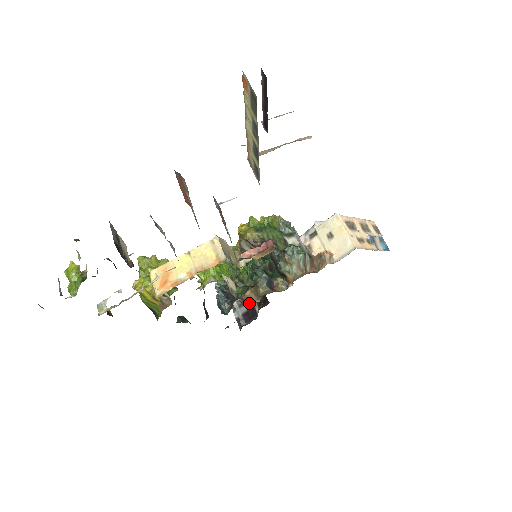
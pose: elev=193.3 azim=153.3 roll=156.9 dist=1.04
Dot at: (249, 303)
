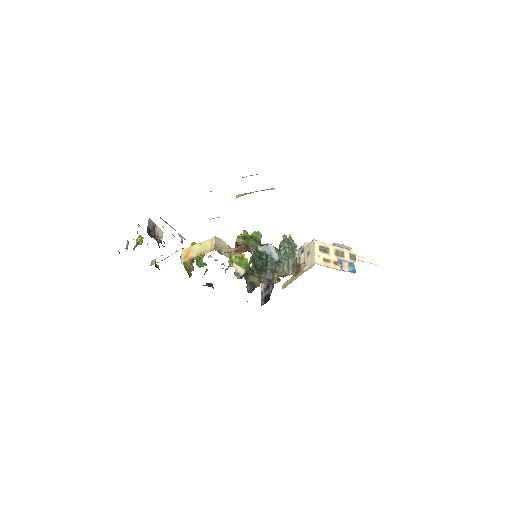
Dot at: (255, 287)
